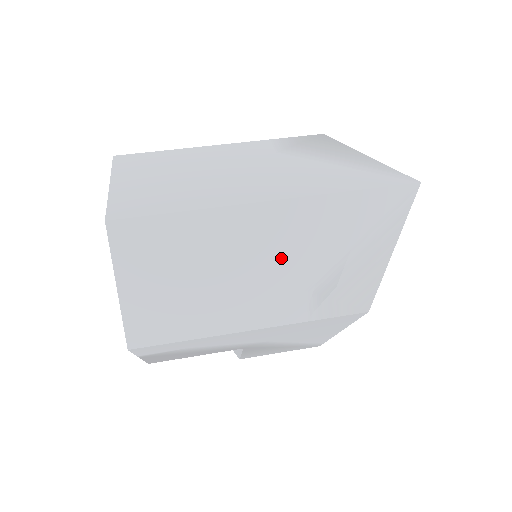
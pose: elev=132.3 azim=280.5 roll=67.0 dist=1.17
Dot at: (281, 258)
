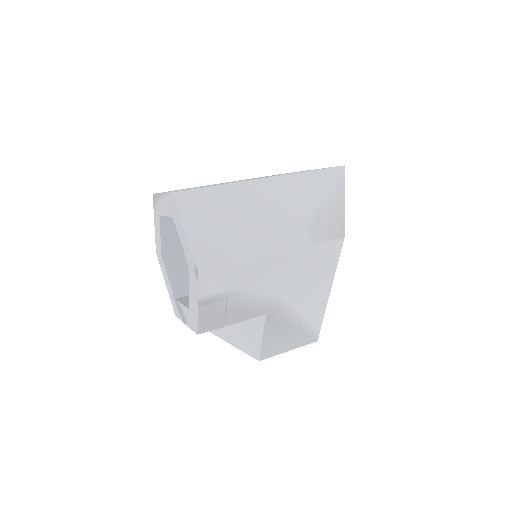
Dot at: (282, 208)
